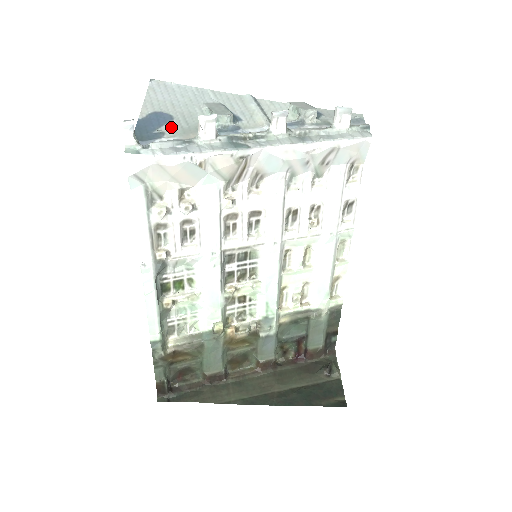
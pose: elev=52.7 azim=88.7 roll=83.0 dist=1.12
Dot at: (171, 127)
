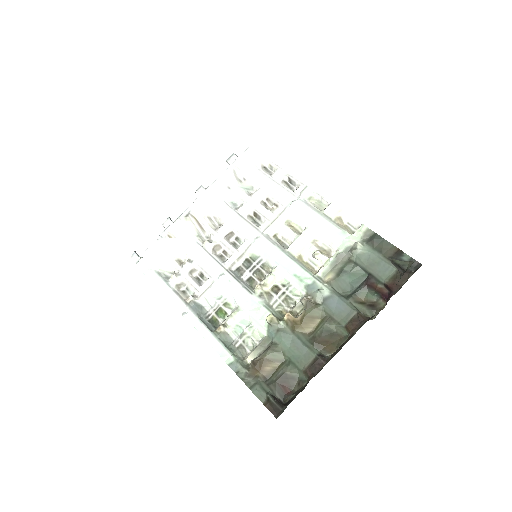
Dot at: occluded
